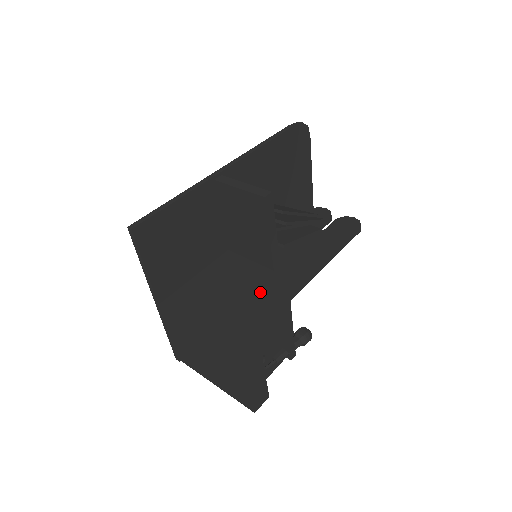
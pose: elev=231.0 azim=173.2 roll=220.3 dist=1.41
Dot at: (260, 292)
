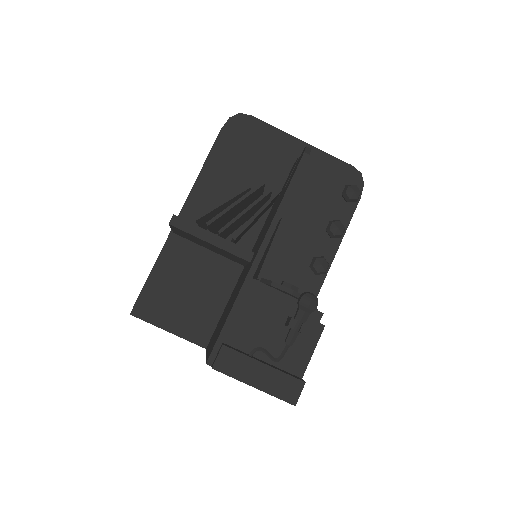
Dot at: (236, 292)
